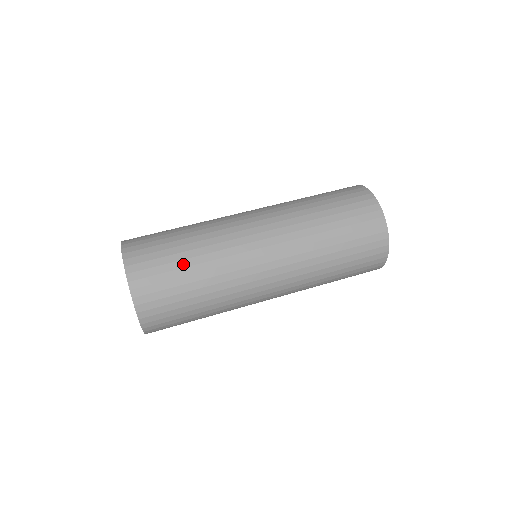
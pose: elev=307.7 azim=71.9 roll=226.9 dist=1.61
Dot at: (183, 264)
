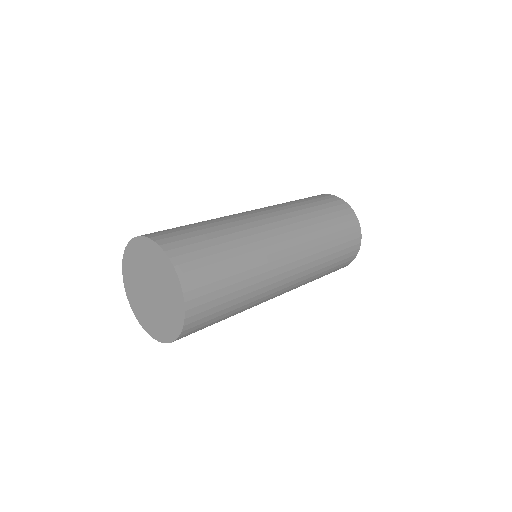
Dot at: (232, 281)
